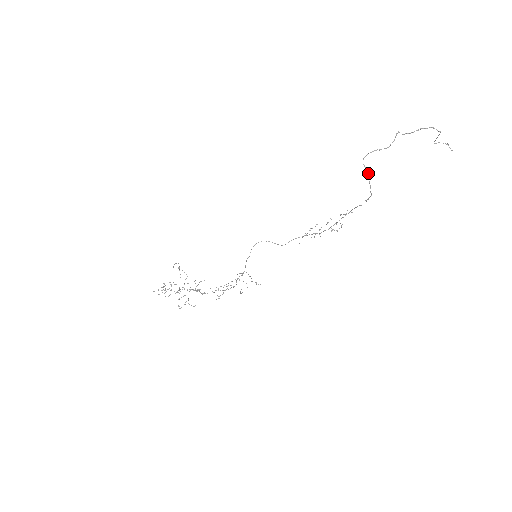
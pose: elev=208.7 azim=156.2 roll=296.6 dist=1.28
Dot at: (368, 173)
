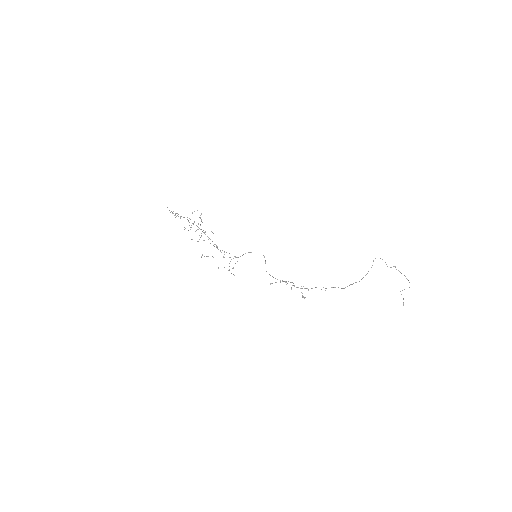
Dot at: occluded
